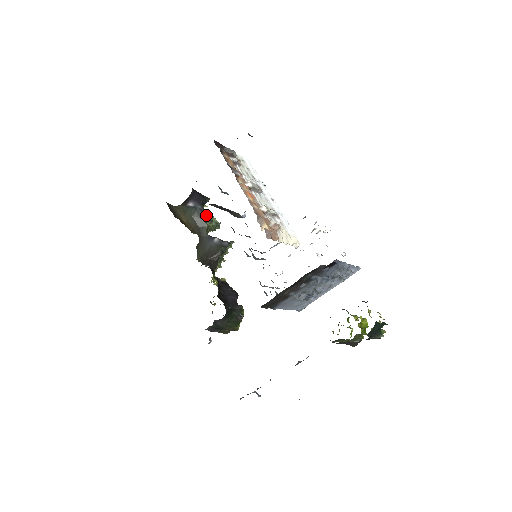
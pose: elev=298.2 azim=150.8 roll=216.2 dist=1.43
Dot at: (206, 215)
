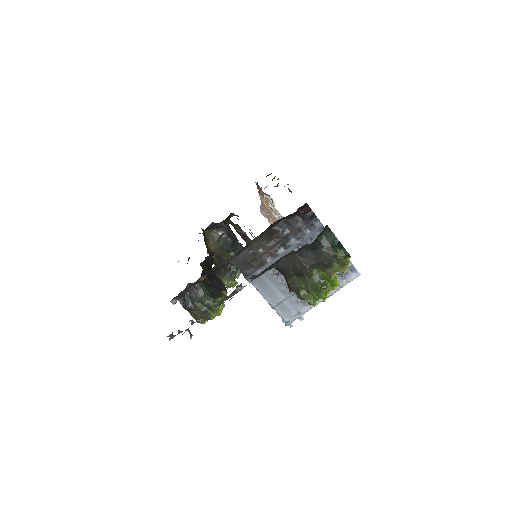
Dot at: occluded
